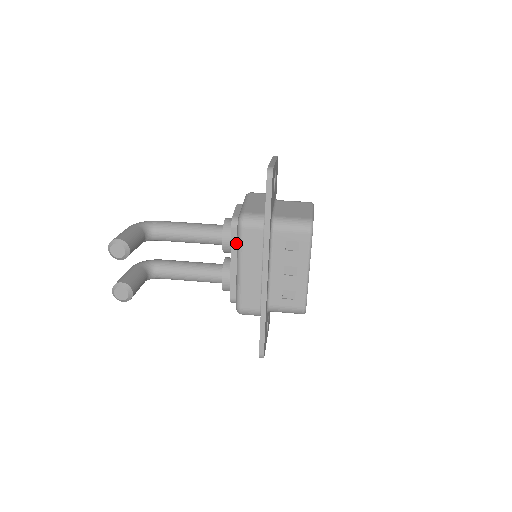
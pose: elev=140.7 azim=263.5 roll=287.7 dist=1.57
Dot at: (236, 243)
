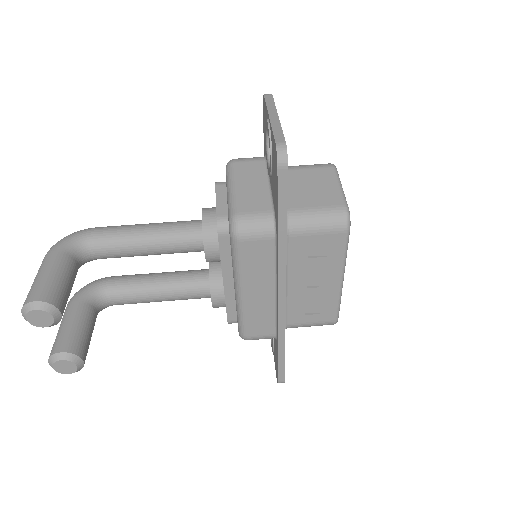
Dot at: (228, 255)
